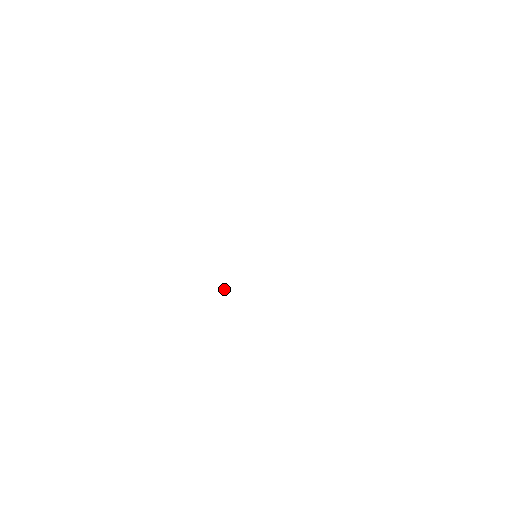
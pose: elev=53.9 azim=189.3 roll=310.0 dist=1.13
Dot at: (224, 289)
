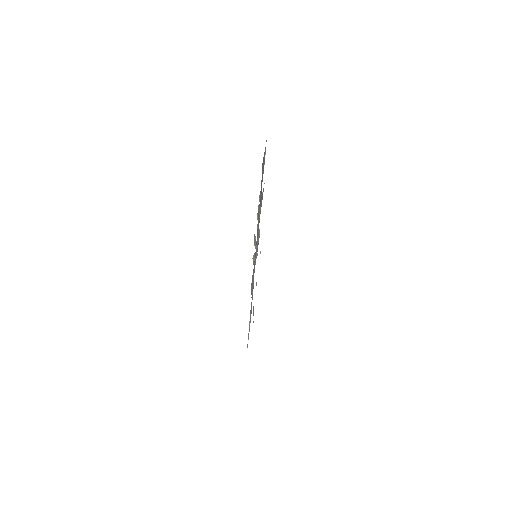
Dot at: occluded
